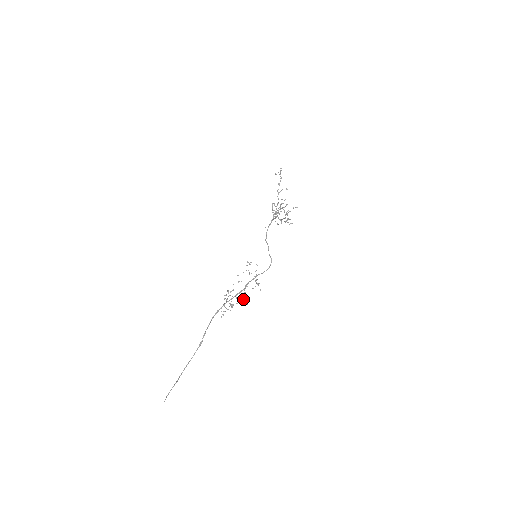
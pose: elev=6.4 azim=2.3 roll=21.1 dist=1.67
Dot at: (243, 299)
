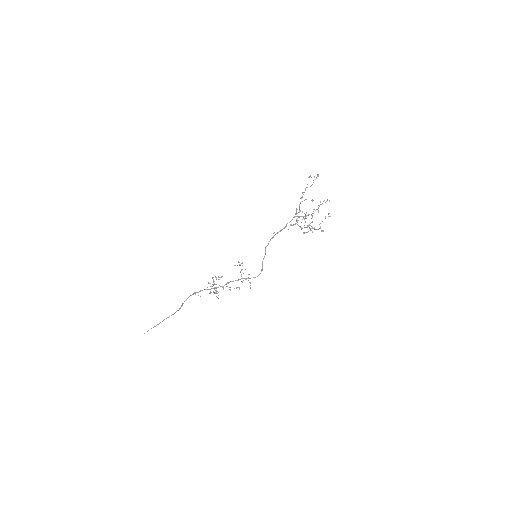
Dot at: occluded
